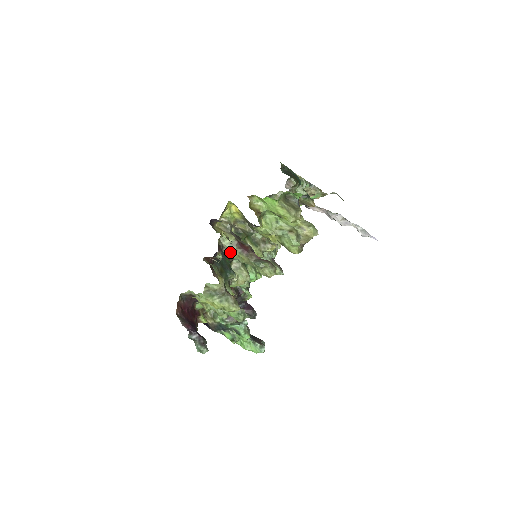
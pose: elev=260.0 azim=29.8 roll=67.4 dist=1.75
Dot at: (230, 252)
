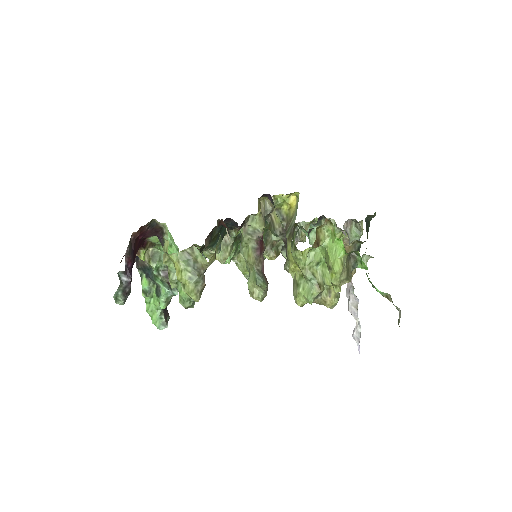
Dot at: (245, 237)
